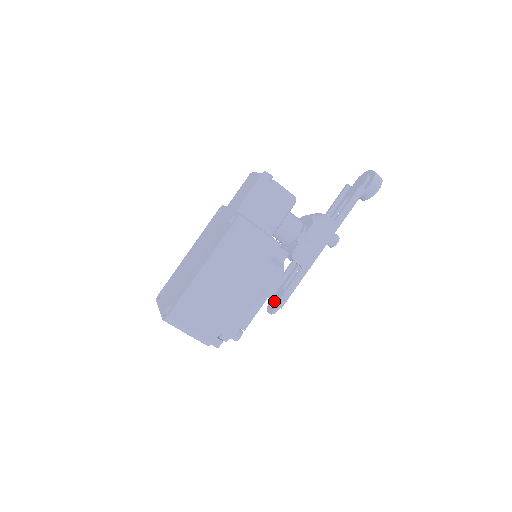
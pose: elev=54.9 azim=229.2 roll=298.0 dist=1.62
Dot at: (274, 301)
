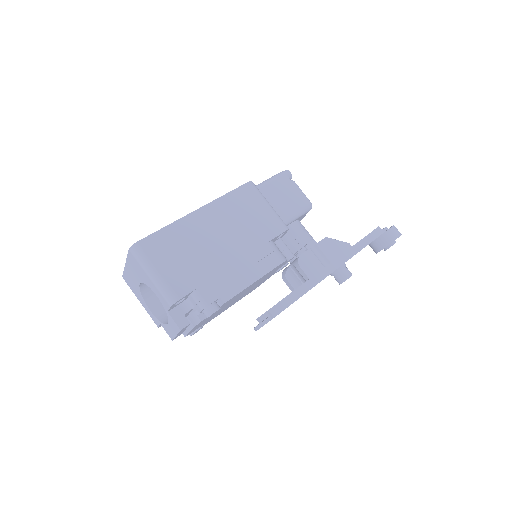
Dot at: occluded
